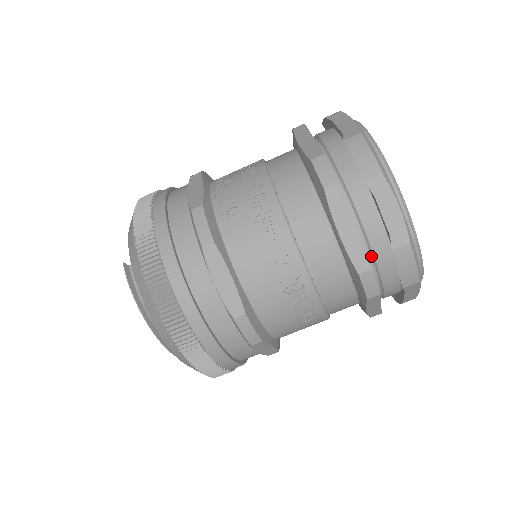
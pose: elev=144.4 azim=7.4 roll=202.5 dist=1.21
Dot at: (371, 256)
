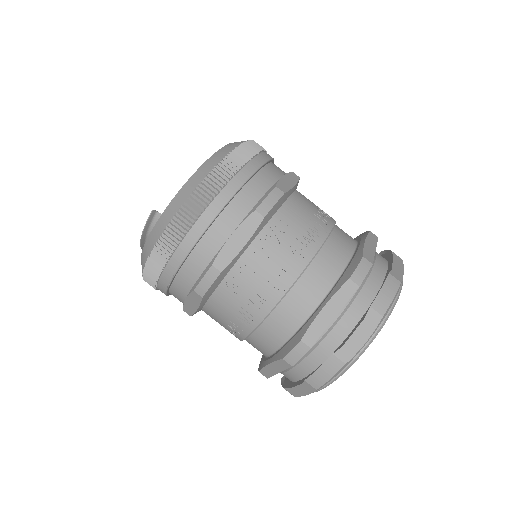
Dot at: occluded
